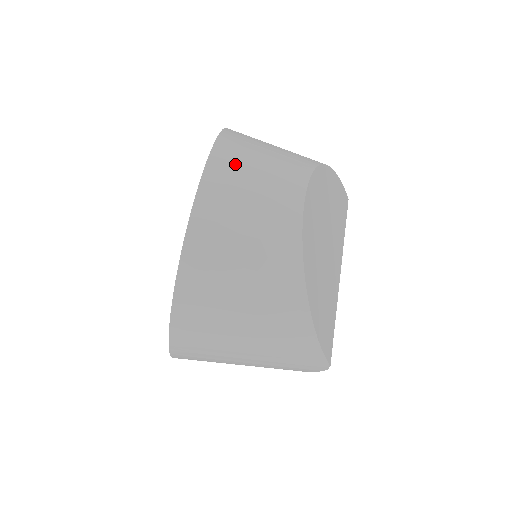
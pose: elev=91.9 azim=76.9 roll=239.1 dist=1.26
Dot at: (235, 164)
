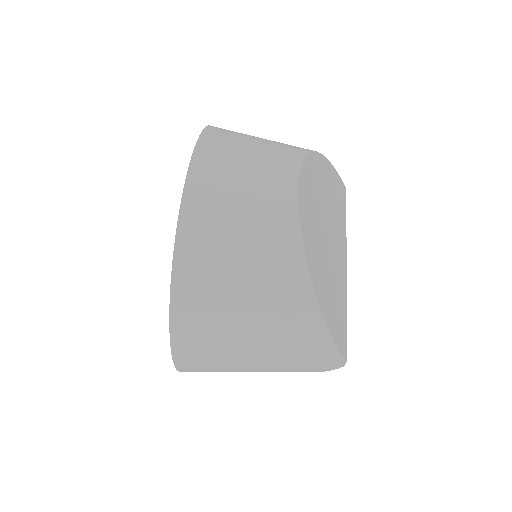
Dot at: (222, 157)
